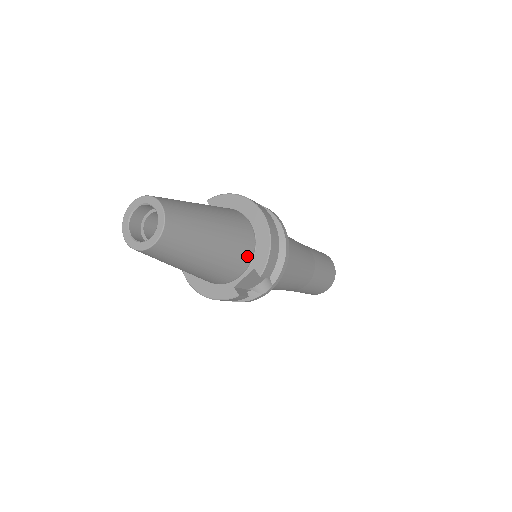
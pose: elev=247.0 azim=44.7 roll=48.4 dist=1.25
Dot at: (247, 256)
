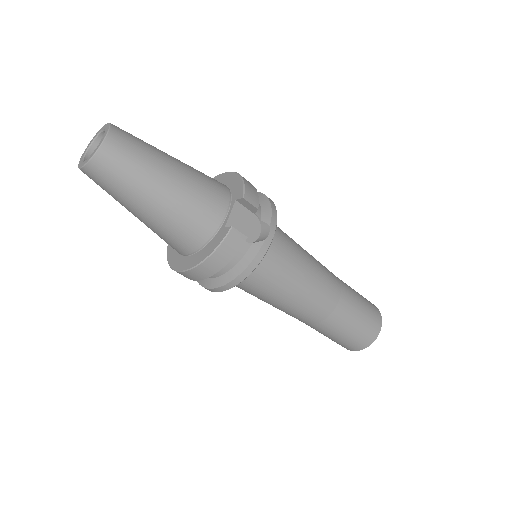
Dot at: (223, 192)
